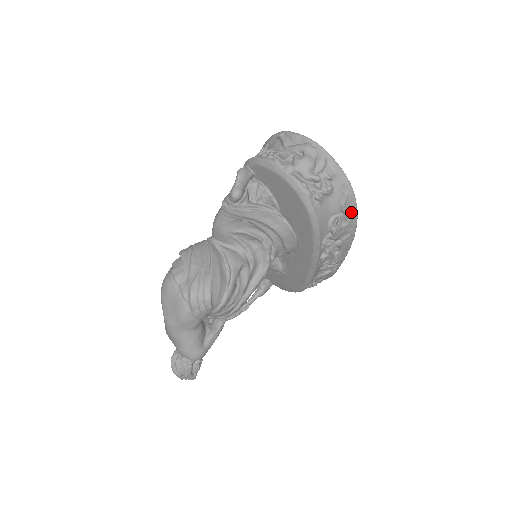
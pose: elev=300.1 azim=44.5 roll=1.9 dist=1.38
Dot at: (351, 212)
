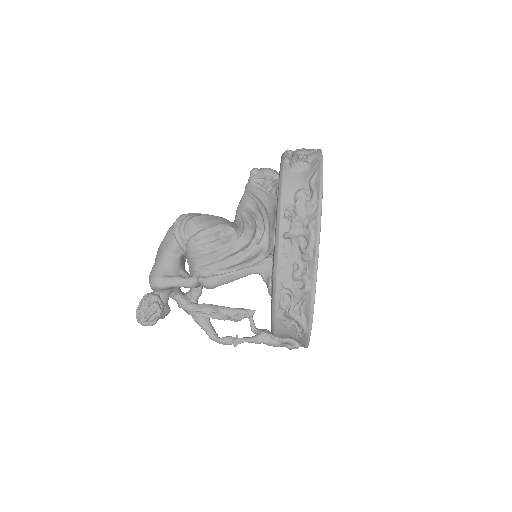
Dot at: (317, 190)
